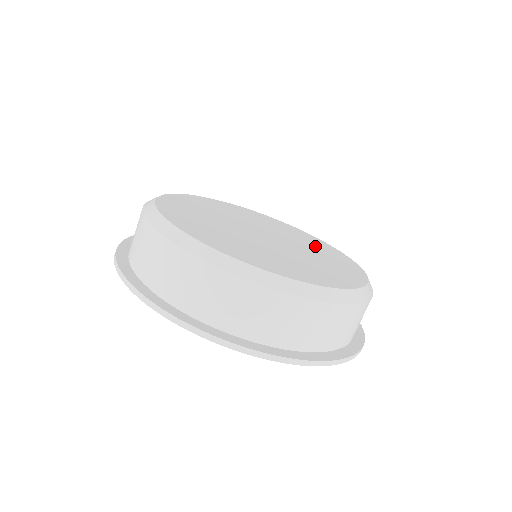
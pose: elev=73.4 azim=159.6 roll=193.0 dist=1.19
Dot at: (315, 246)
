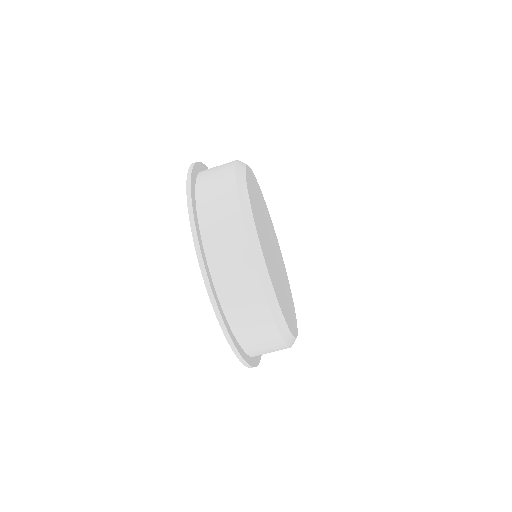
Dot at: occluded
